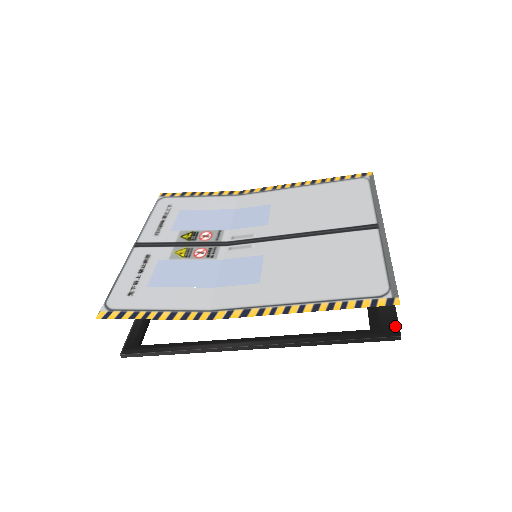
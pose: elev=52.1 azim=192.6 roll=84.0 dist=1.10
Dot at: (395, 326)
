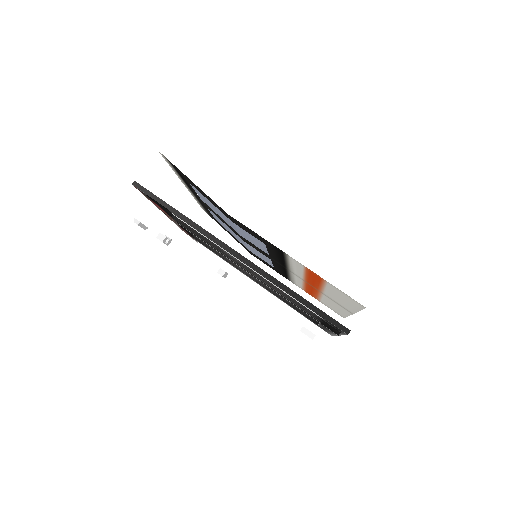
Dot at: occluded
